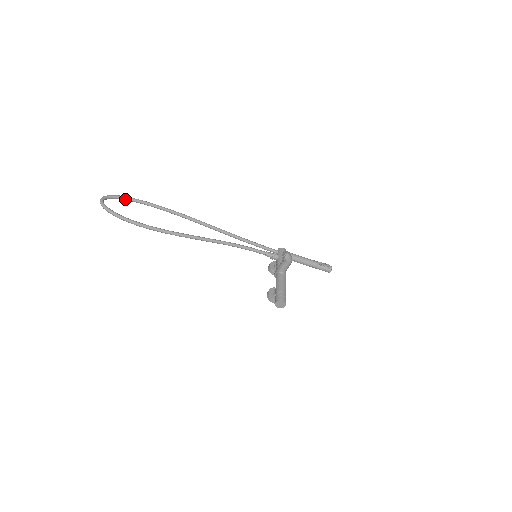
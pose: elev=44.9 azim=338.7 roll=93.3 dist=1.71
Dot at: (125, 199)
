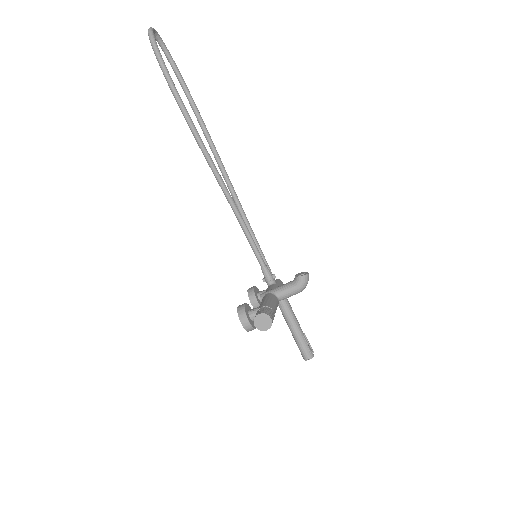
Dot at: (172, 63)
